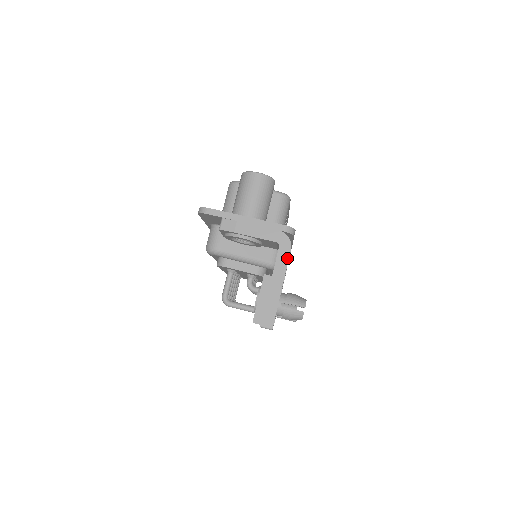
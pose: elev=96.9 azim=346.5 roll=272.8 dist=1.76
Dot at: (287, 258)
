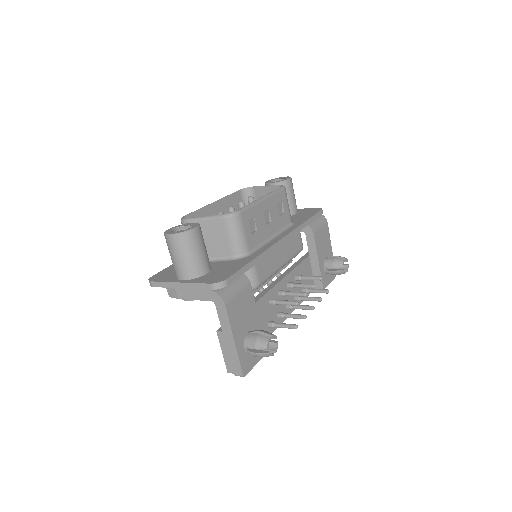
Dot at: (226, 314)
